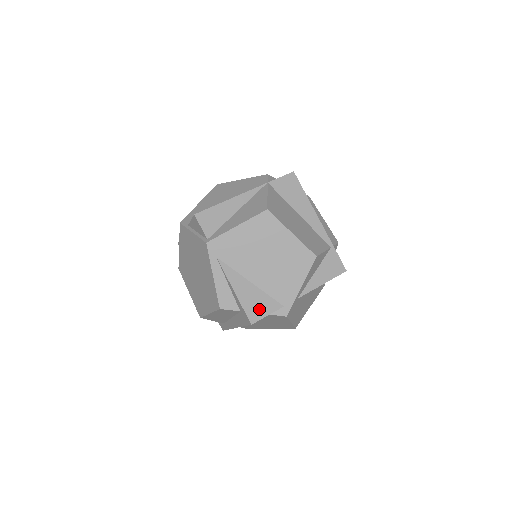
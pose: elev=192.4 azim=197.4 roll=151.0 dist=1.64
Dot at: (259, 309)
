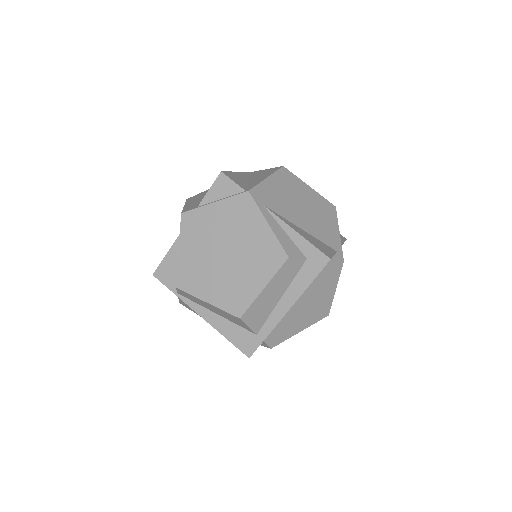
Dot at: (324, 249)
